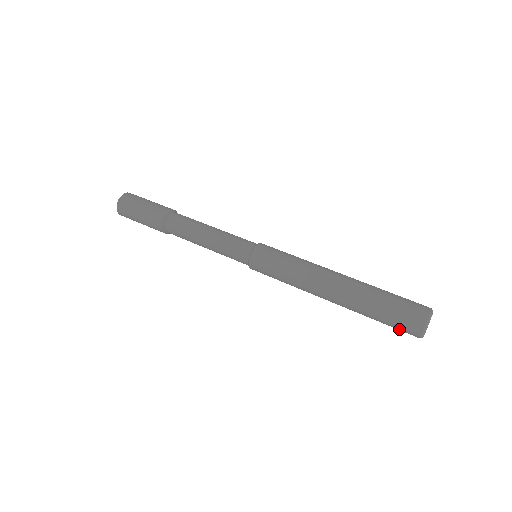
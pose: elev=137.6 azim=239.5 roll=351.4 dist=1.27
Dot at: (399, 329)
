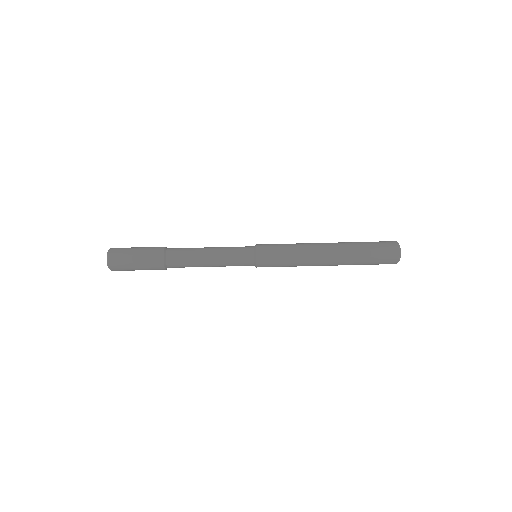
Dot at: occluded
